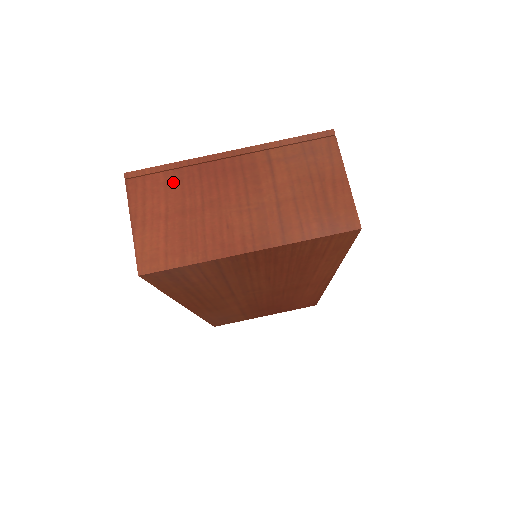
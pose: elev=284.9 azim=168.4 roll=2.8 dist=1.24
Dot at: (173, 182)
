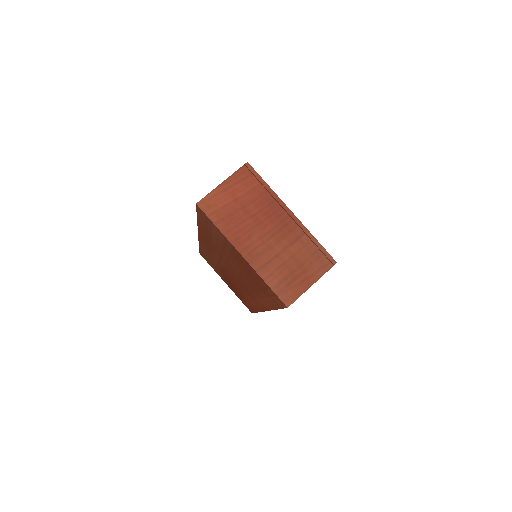
Dot at: (257, 192)
